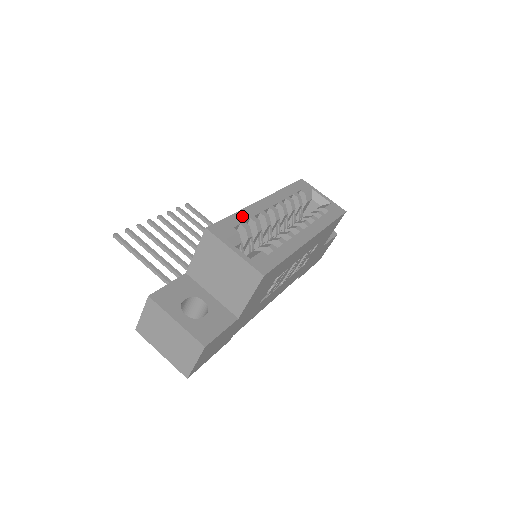
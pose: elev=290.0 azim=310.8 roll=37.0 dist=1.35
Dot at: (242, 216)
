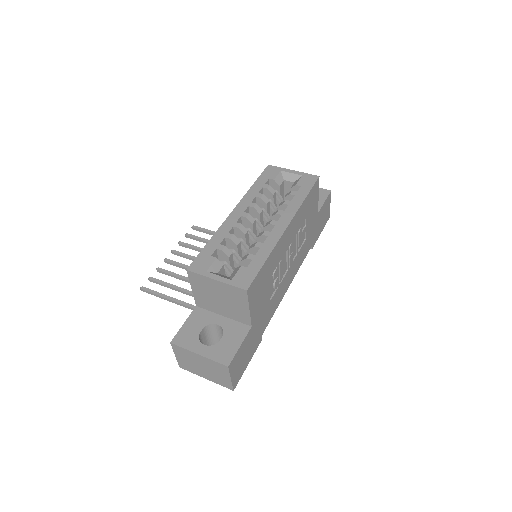
Dot at: (217, 239)
